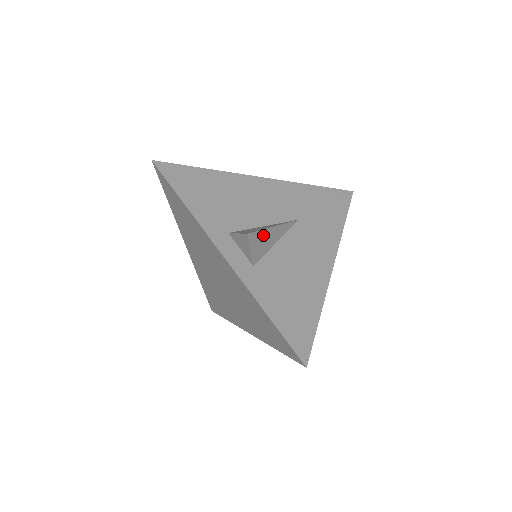
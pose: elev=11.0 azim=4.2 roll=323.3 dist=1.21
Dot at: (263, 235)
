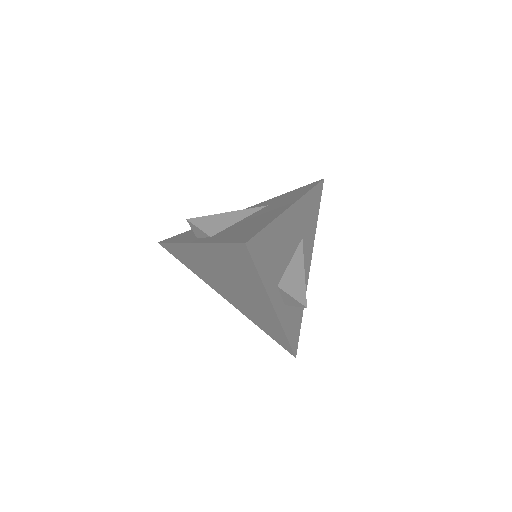
Dot at: (302, 288)
